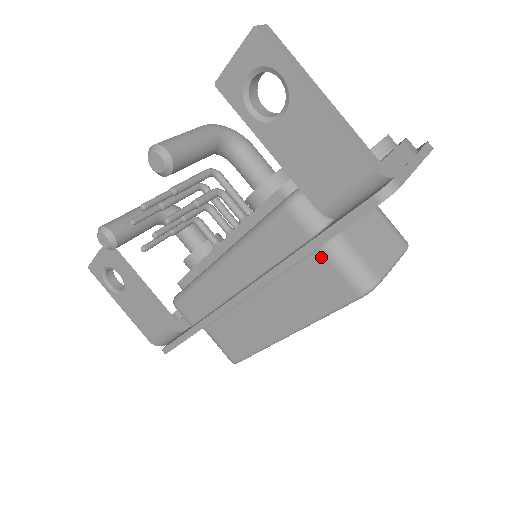
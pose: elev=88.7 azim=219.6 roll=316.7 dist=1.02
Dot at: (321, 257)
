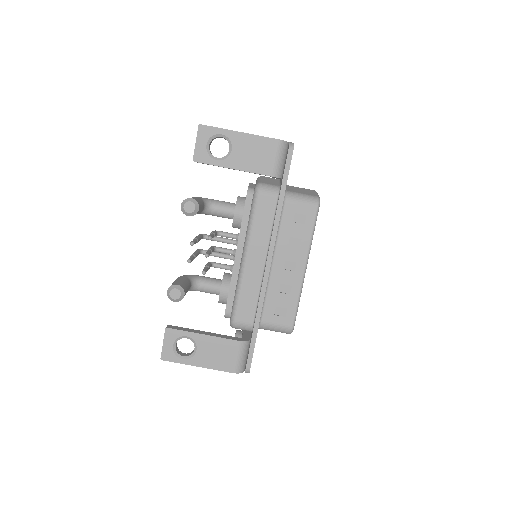
Dot at: (288, 205)
